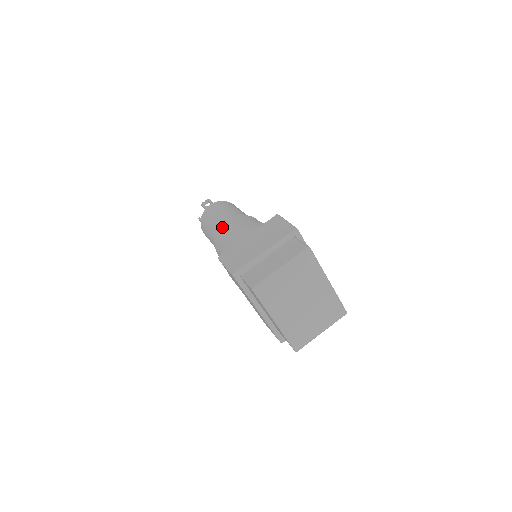
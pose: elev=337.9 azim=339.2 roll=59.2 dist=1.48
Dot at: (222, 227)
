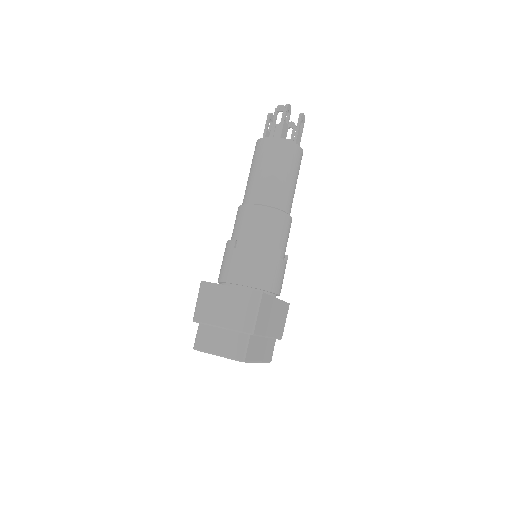
Dot at: (247, 209)
